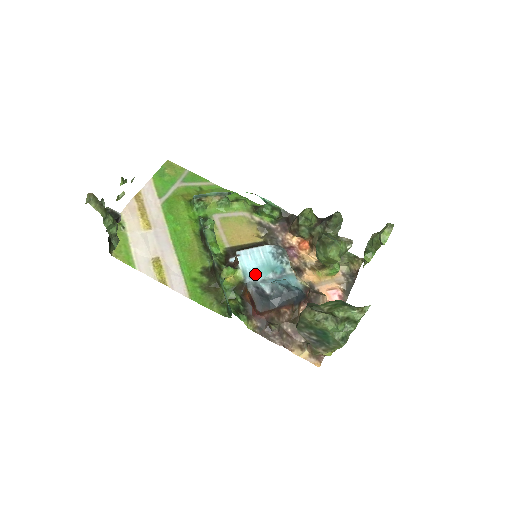
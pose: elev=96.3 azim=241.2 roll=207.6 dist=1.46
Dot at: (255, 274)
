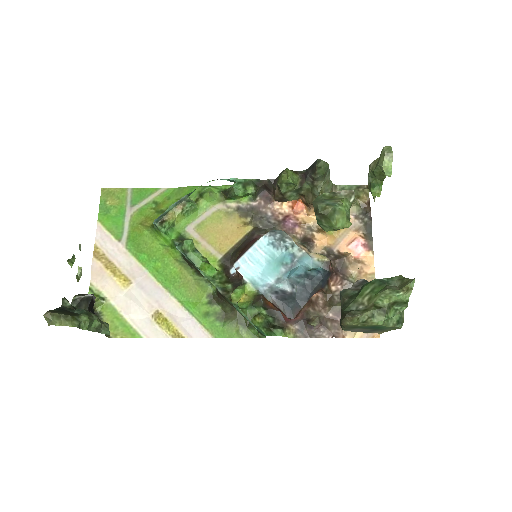
Dot at: (266, 278)
